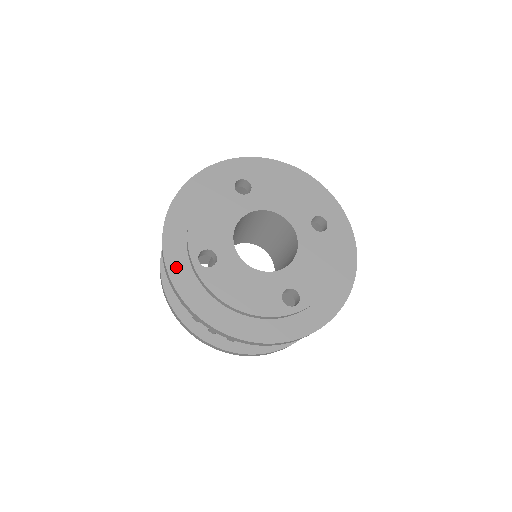
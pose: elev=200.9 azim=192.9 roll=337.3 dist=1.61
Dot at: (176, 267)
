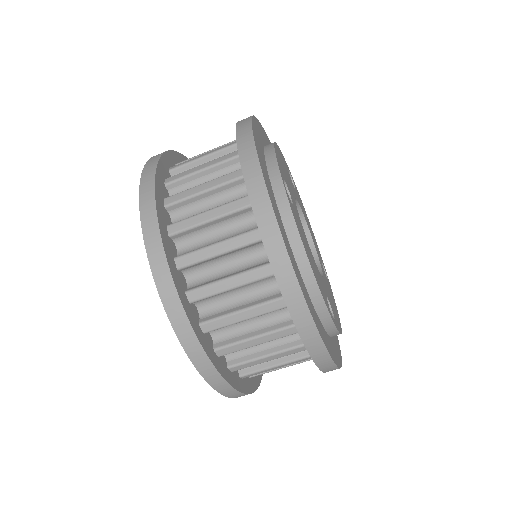
Dot at: (263, 164)
